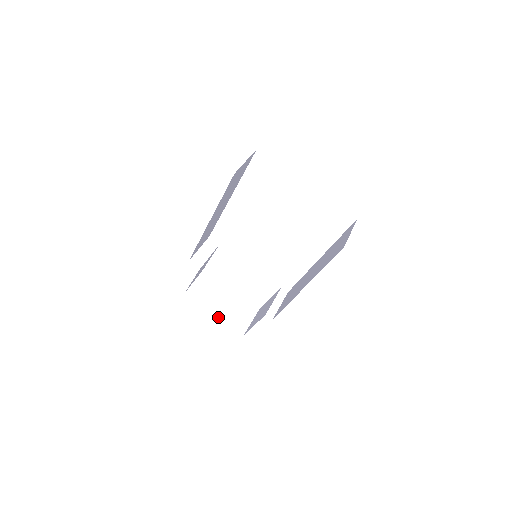
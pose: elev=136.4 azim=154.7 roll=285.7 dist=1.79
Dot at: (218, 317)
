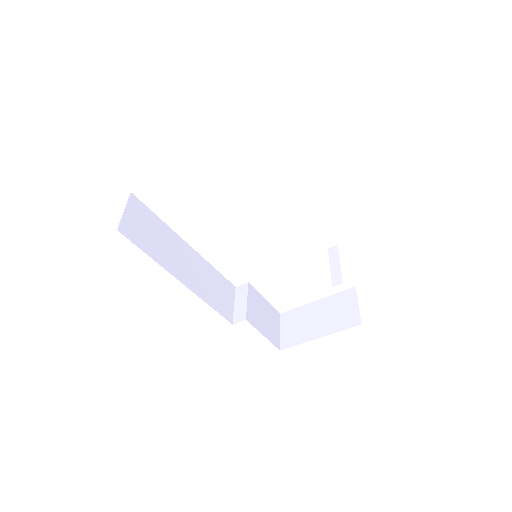
Dot at: occluded
